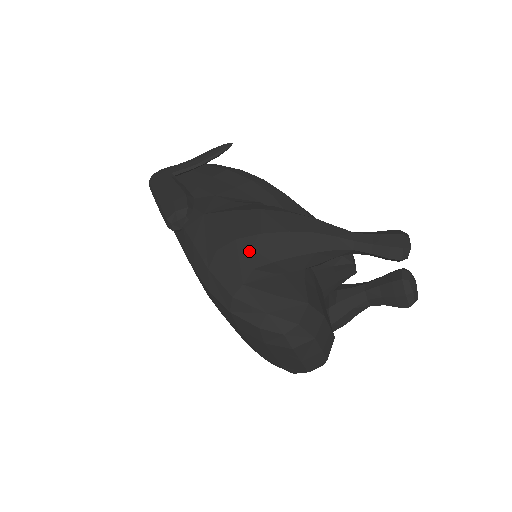
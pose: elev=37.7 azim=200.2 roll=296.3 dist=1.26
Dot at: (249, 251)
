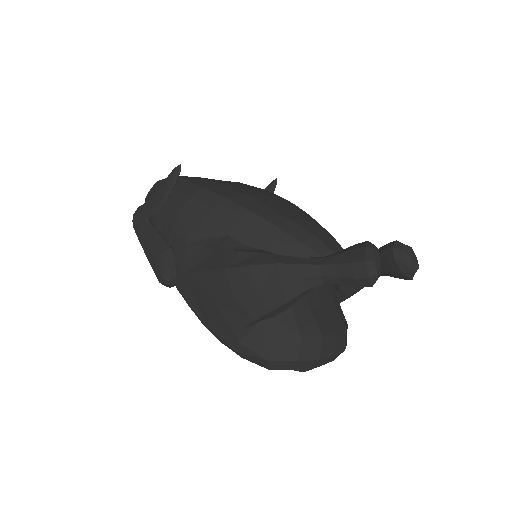
Dot at: (231, 314)
